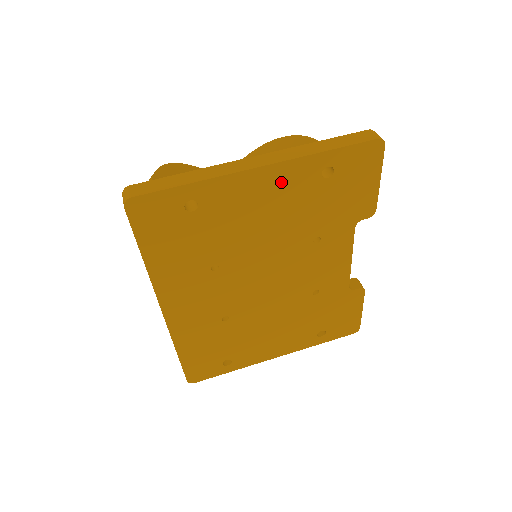
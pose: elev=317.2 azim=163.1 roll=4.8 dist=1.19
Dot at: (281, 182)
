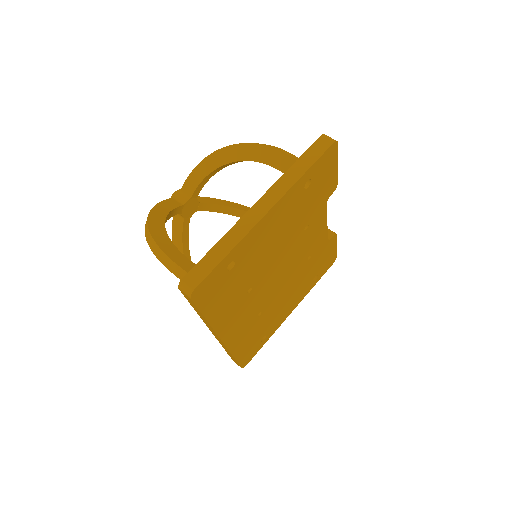
Dot at: (282, 211)
